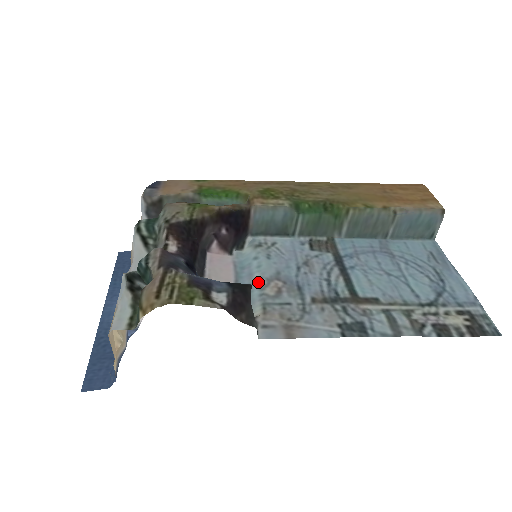
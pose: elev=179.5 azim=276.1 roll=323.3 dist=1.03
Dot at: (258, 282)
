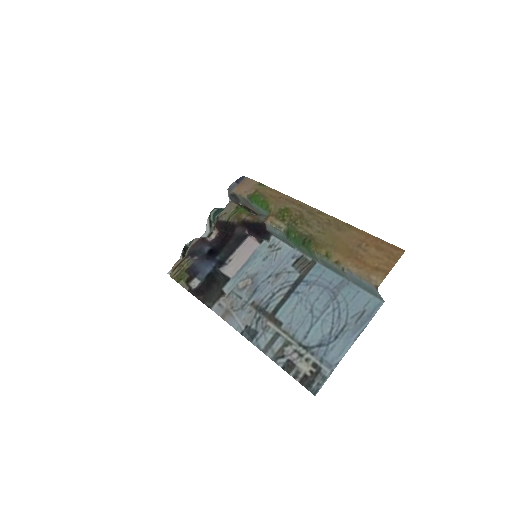
Dot at: (244, 274)
